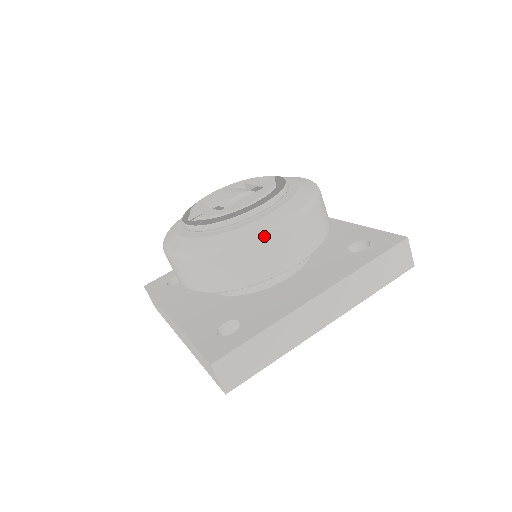
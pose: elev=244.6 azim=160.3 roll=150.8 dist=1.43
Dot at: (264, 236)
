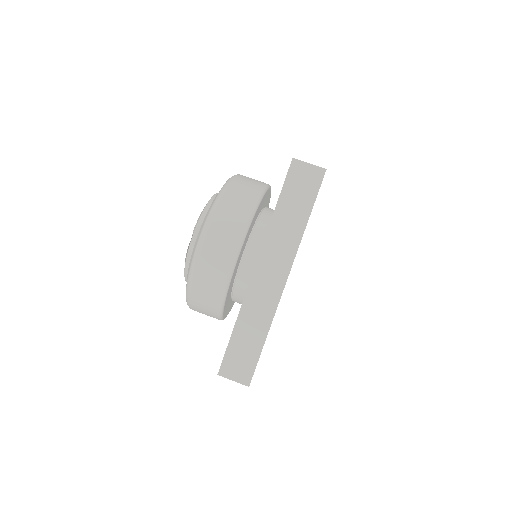
Dot at: (236, 175)
